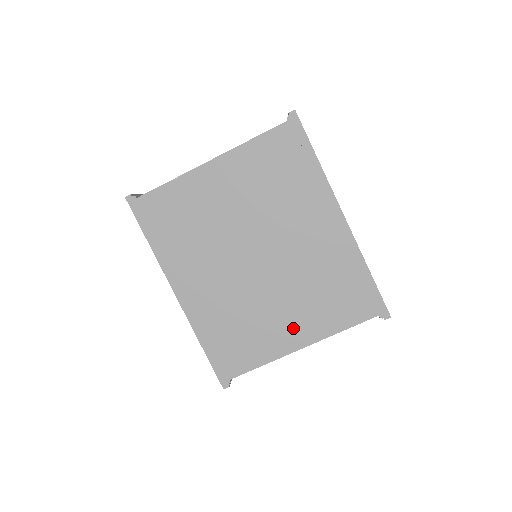
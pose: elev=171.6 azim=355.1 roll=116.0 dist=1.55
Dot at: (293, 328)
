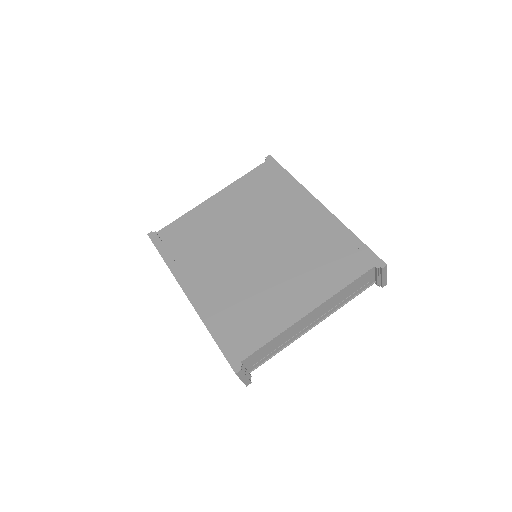
Dot at: (297, 296)
